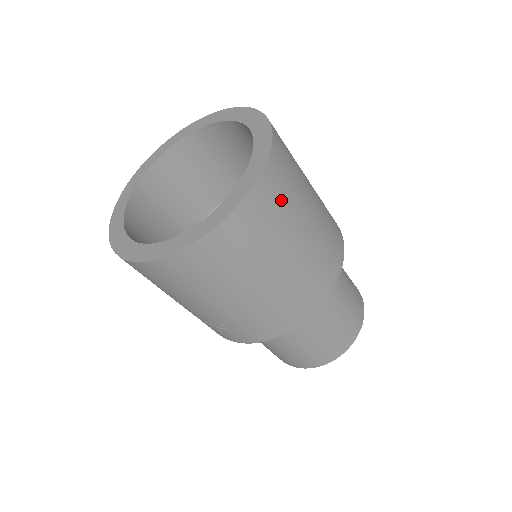
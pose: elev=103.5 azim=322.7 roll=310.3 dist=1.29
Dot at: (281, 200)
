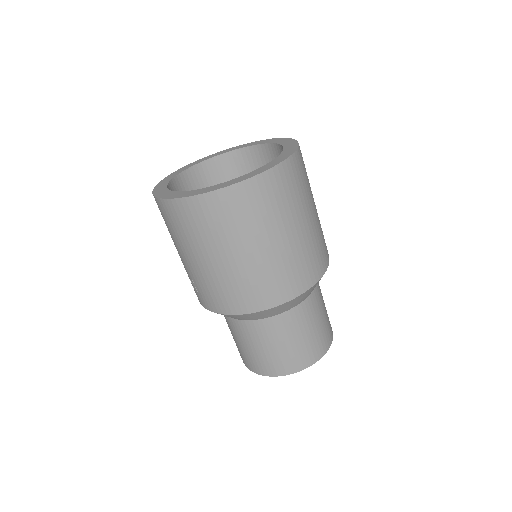
Dot at: (262, 206)
